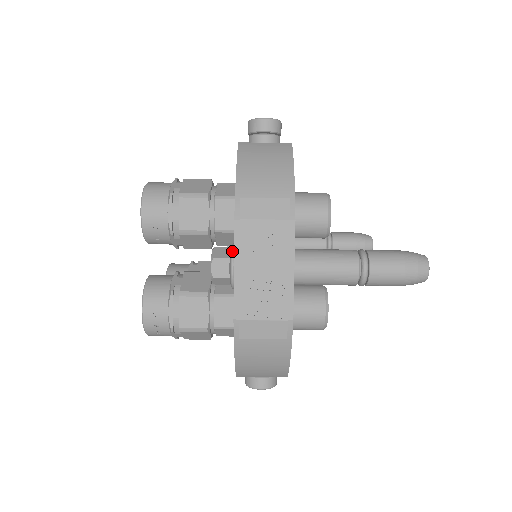
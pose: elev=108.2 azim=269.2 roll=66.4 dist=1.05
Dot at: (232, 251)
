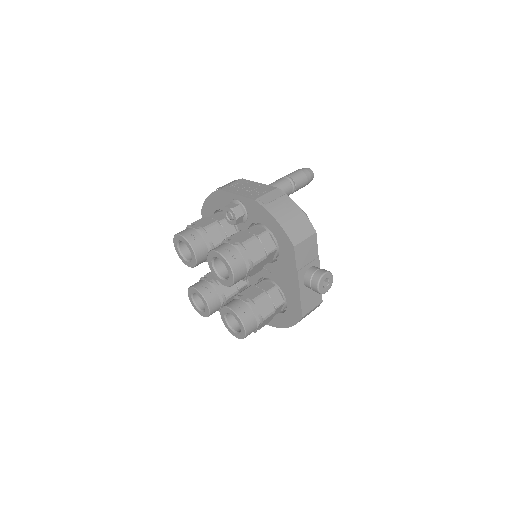
Dot at: (231, 201)
